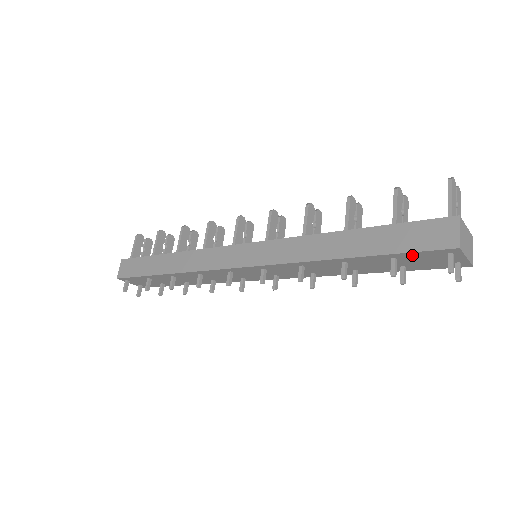
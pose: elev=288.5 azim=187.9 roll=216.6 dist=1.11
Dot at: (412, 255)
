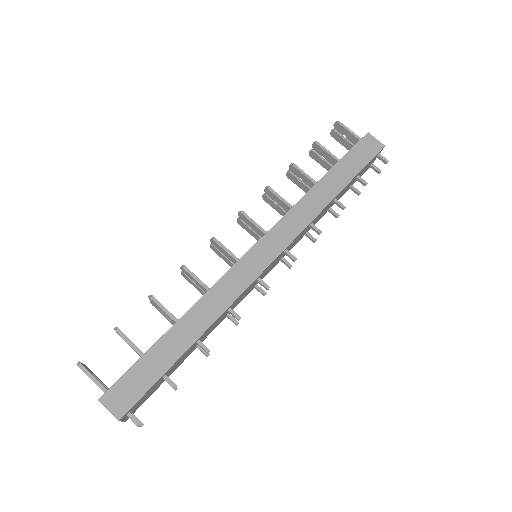
Dot at: (365, 167)
